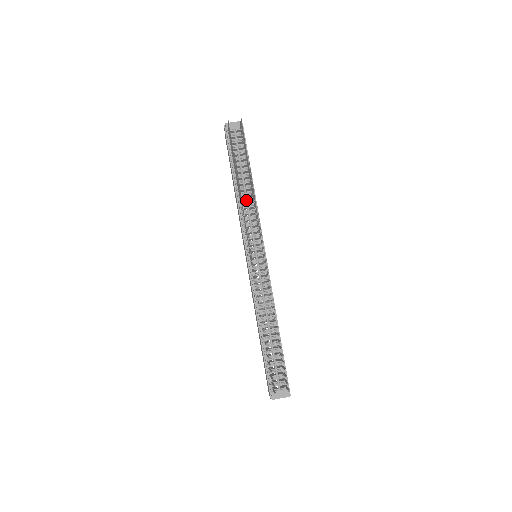
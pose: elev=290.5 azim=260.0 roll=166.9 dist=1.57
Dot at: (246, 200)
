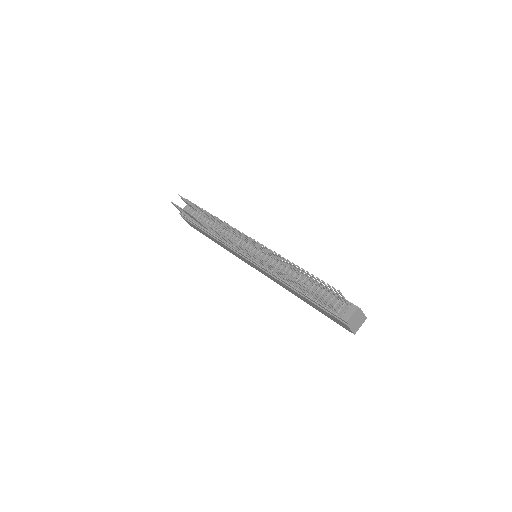
Dot at: occluded
